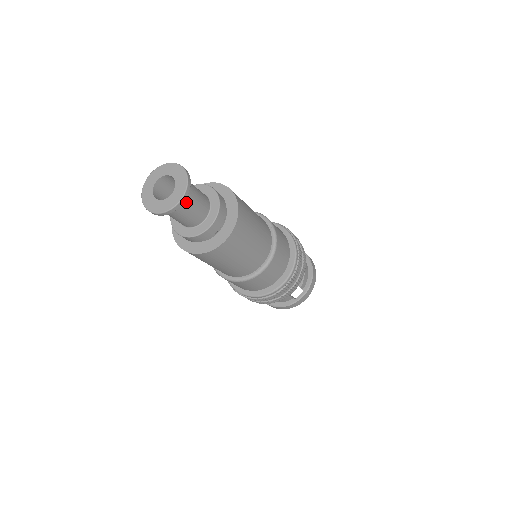
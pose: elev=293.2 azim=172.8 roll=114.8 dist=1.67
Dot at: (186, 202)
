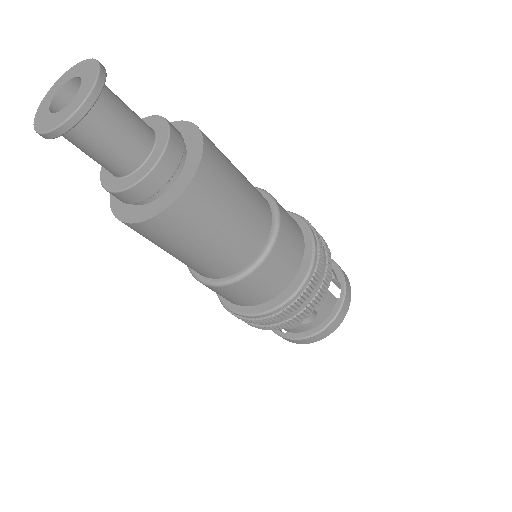
Dot at: (111, 97)
